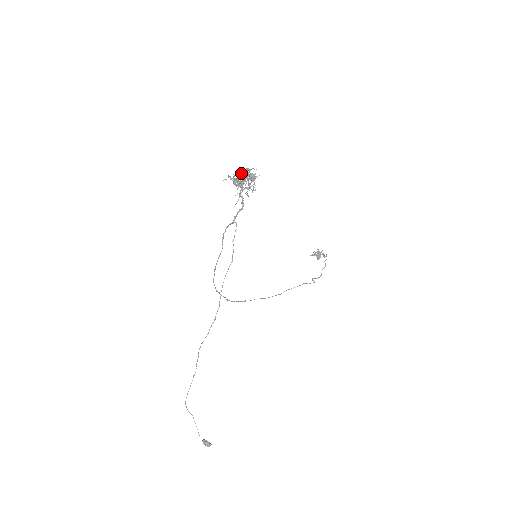
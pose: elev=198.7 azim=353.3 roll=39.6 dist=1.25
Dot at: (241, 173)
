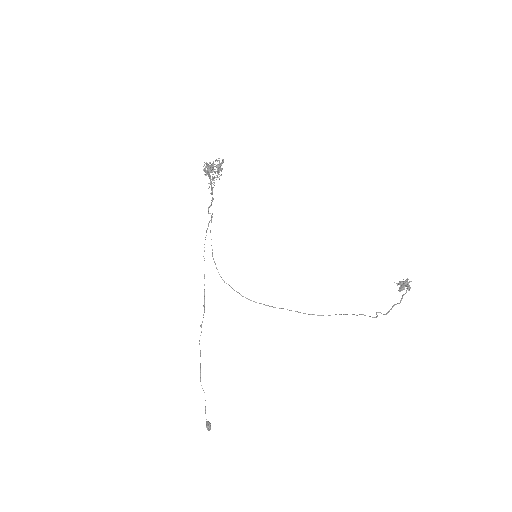
Dot at: (212, 163)
